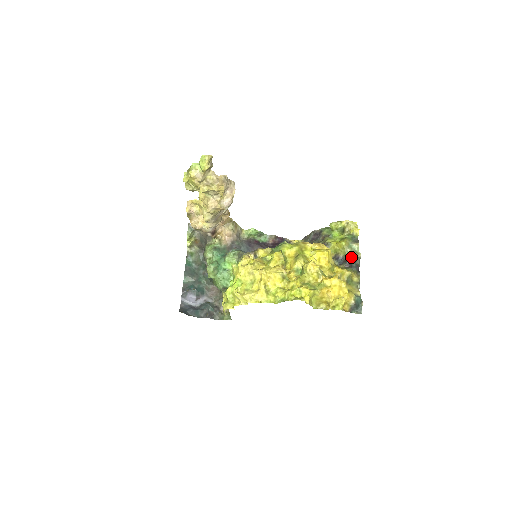
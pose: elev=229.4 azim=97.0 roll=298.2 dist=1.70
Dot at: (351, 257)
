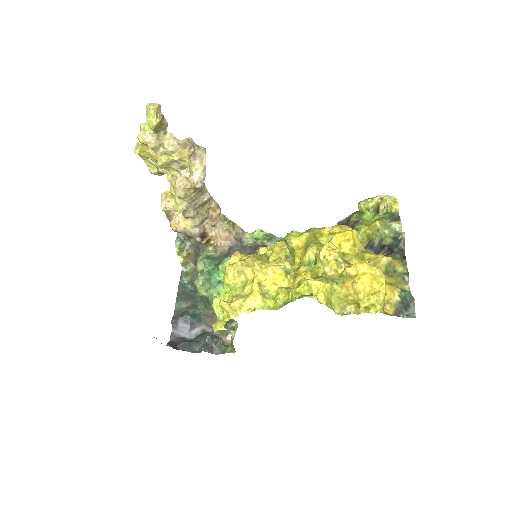
Dot at: (391, 240)
